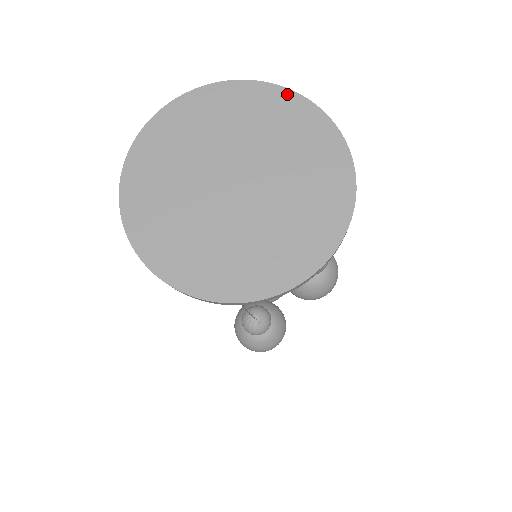
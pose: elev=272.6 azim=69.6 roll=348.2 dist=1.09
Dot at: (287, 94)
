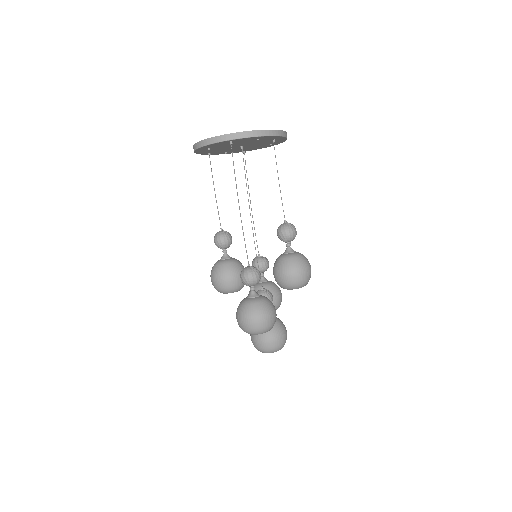
Dot at: occluded
